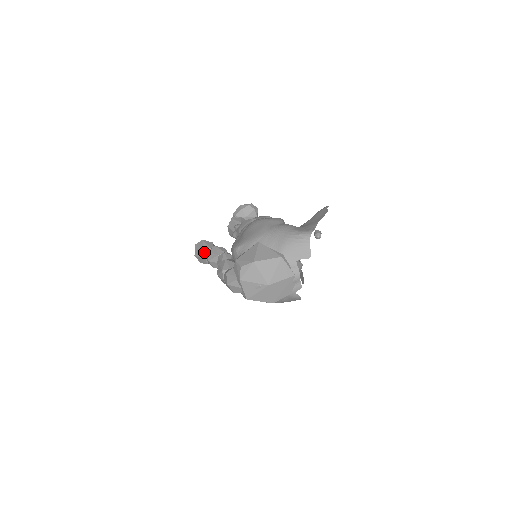
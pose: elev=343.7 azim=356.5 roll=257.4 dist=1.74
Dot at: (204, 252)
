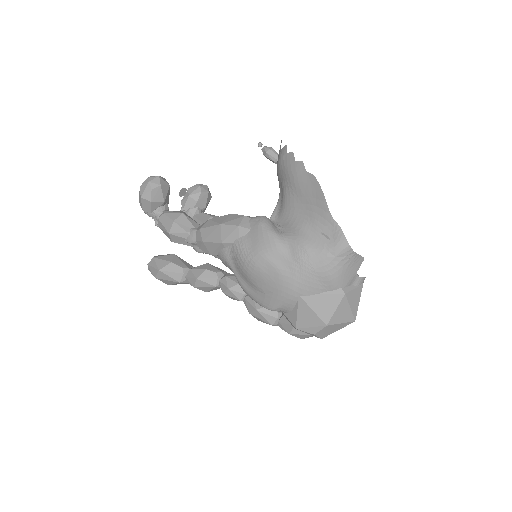
Dot at: (182, 283)
